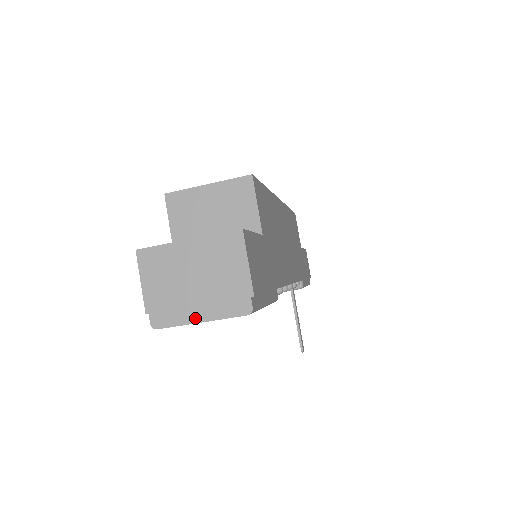
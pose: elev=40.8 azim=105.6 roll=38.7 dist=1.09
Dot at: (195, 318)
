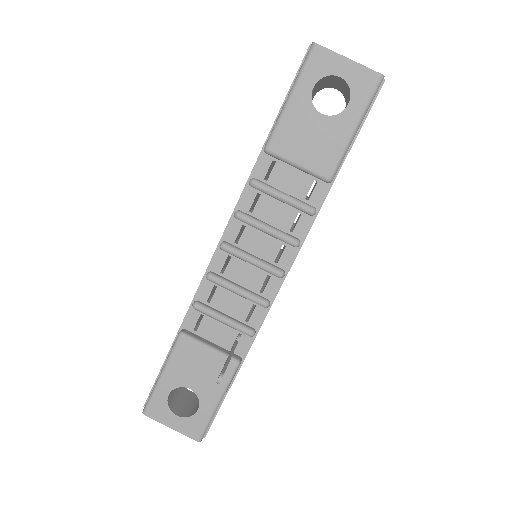
Dot at: (345, 58)
